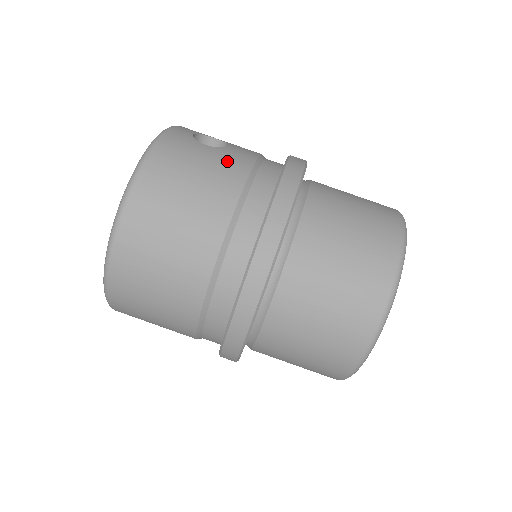
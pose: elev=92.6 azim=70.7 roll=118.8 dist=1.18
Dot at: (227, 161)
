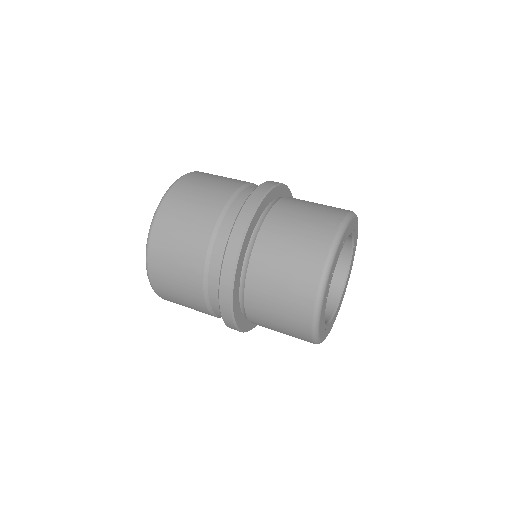
Dot at: (235, 180)
